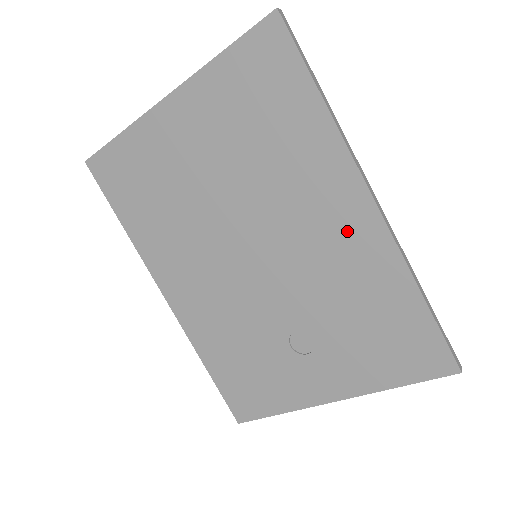
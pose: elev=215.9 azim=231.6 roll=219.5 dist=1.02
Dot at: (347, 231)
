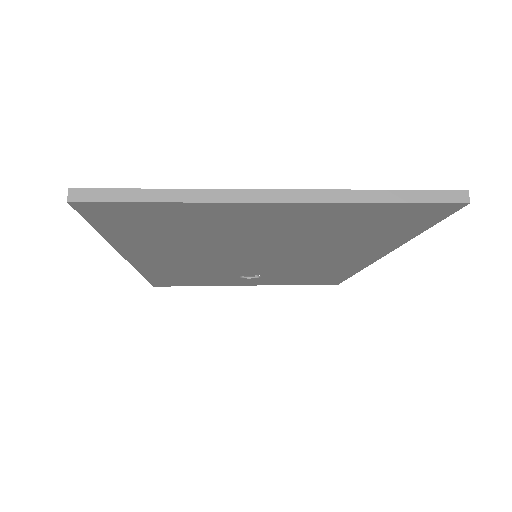
Dot at: (345, 262)
